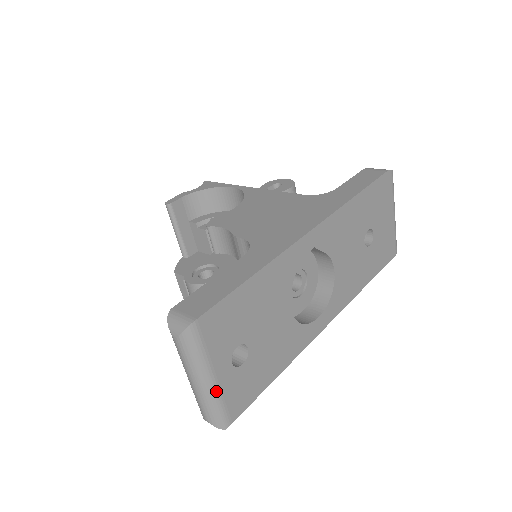
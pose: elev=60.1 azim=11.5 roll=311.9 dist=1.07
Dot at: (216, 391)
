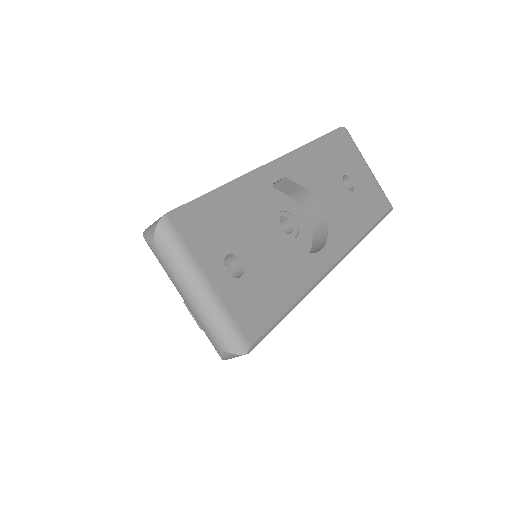
Dot at: (216, 300)
